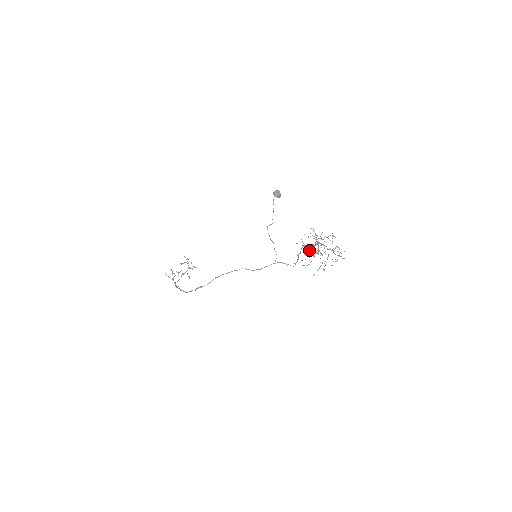
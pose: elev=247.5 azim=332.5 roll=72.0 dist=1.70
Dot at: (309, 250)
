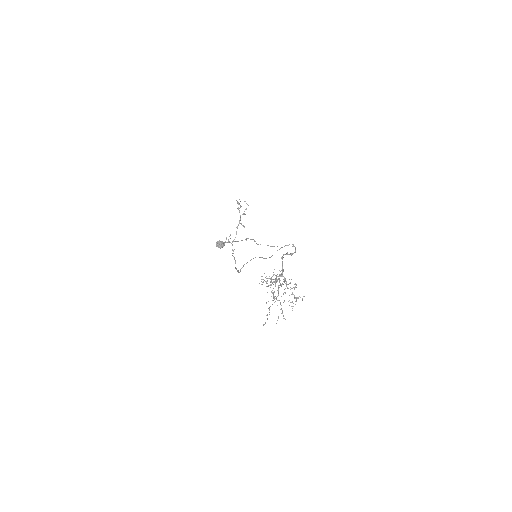
Dot at: occluded
